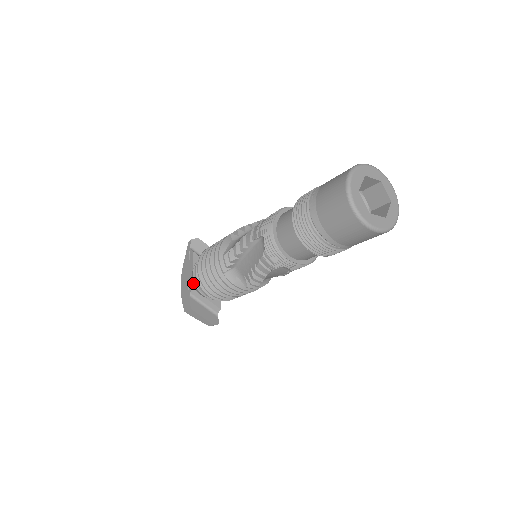
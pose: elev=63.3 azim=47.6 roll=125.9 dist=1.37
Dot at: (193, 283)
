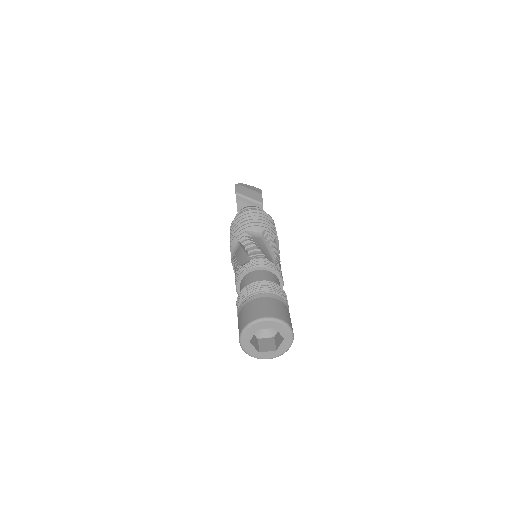
Dot at: occluded
